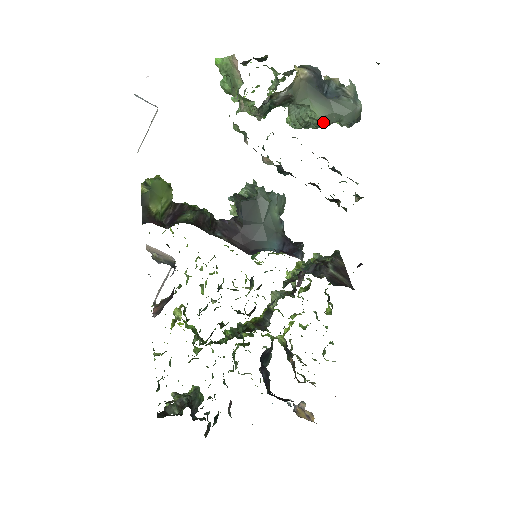
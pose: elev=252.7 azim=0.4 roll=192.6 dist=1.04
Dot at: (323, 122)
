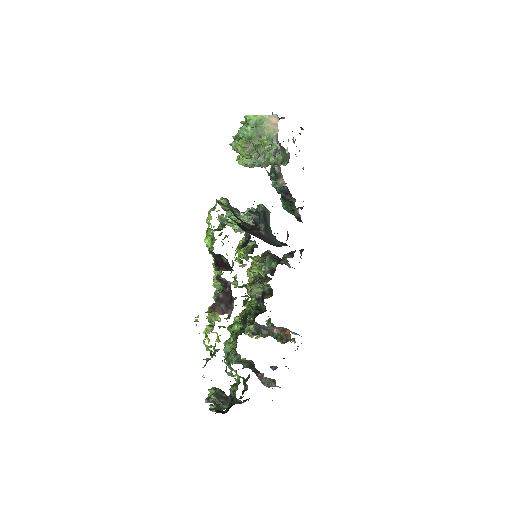
Dot at: (281, 162)
